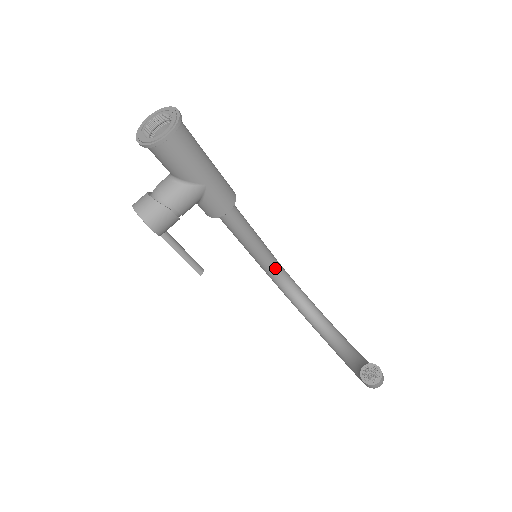
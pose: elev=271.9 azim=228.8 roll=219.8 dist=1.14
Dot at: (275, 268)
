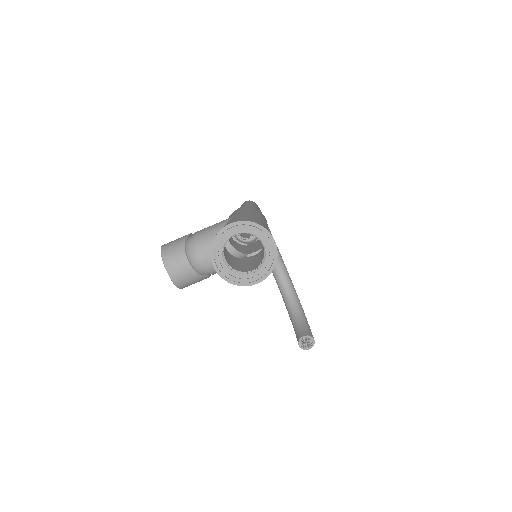
Dot at: occluded
